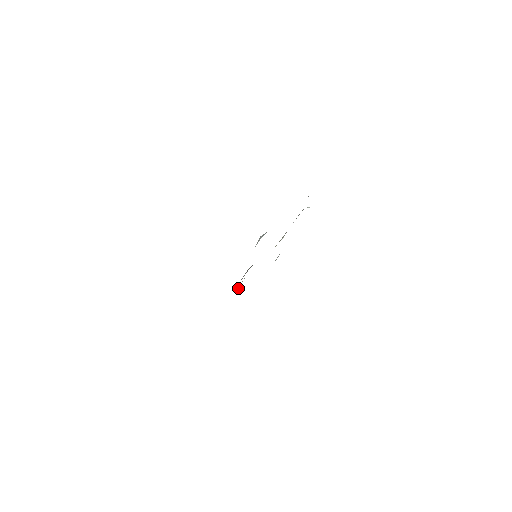
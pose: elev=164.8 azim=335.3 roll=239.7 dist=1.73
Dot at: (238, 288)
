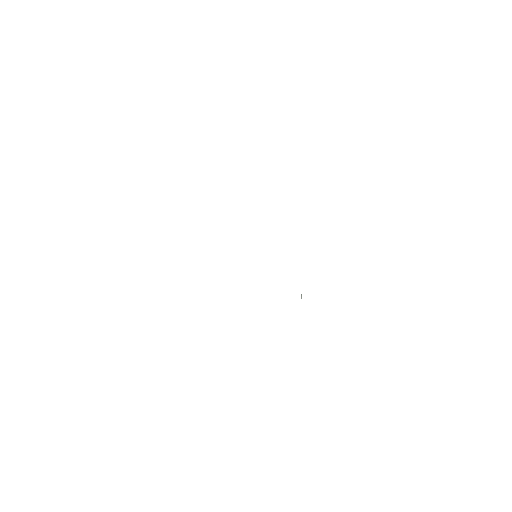
Dot at: occluded
